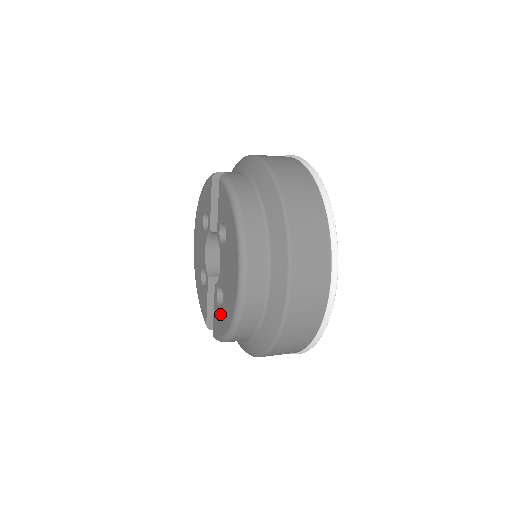
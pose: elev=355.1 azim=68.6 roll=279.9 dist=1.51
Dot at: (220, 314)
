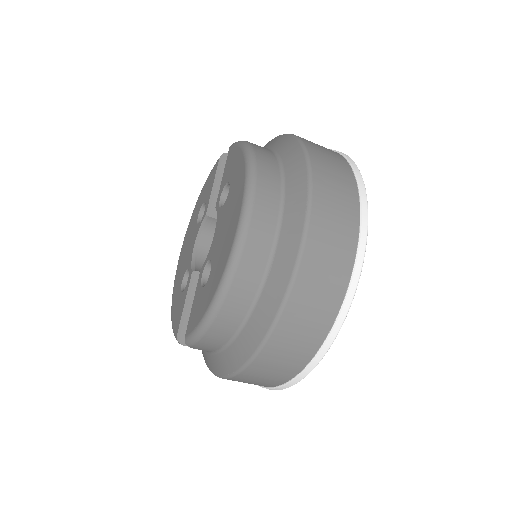
Dot at: (202, 294)
